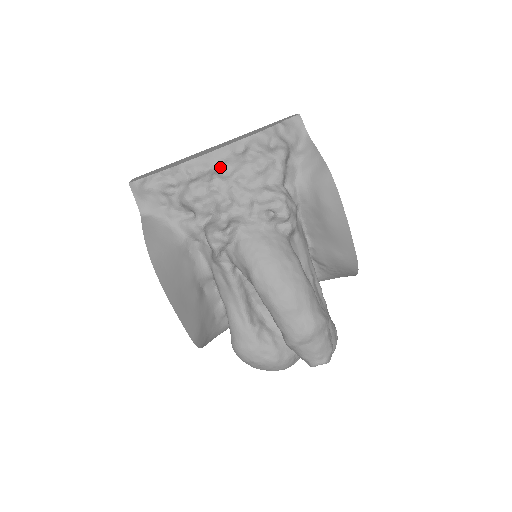
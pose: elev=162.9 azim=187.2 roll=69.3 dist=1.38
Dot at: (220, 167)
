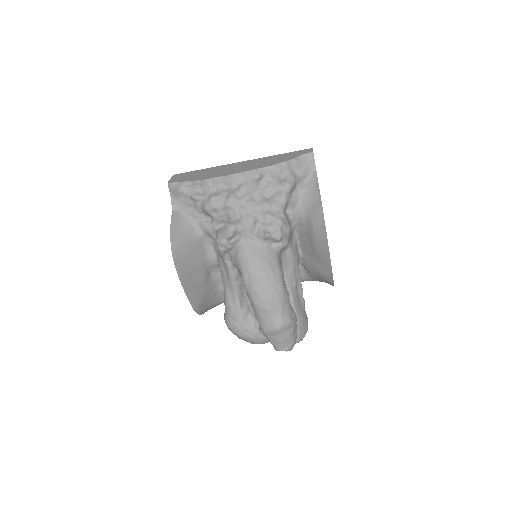
Dot at: (238, 187)
